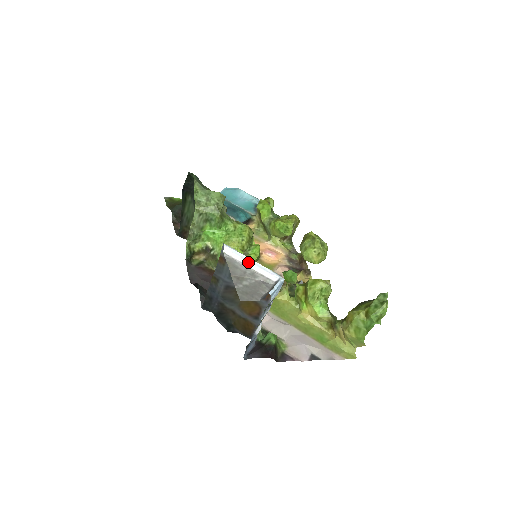
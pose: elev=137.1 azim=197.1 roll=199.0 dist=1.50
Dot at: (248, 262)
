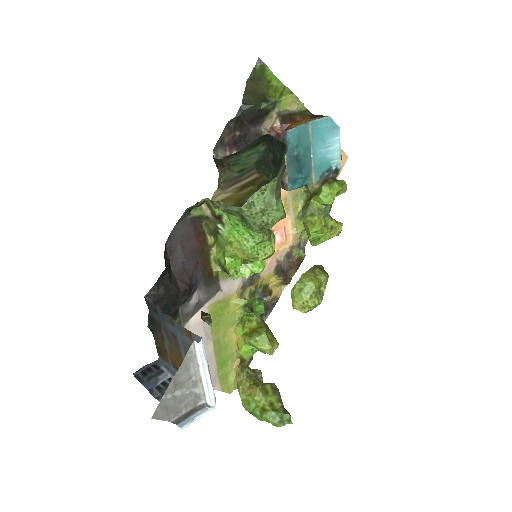
Dot at: (203, 371)
